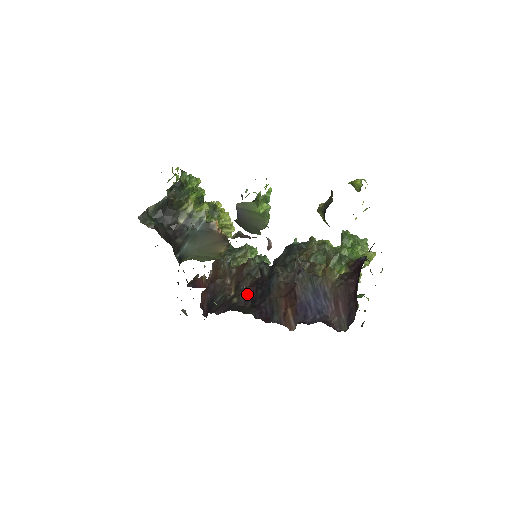
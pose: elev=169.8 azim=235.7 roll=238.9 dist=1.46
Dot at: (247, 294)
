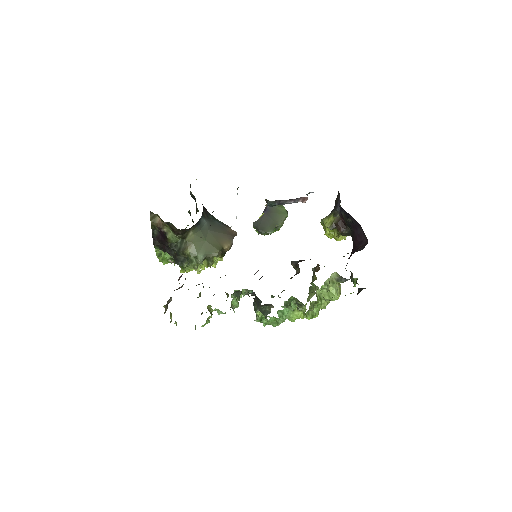
Dot at: occluded
